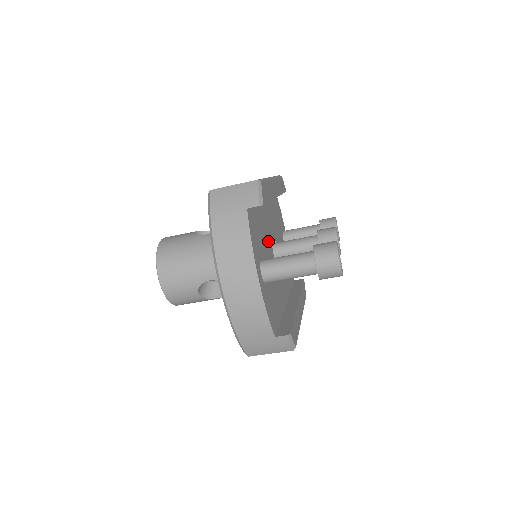
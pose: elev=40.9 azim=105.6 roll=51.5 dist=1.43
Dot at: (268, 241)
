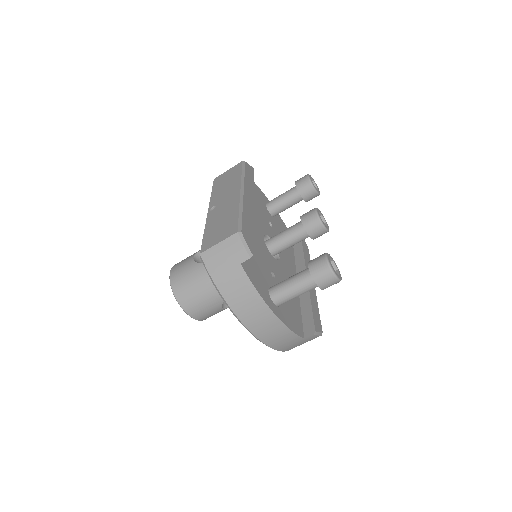
Dot at: (263, 252)
